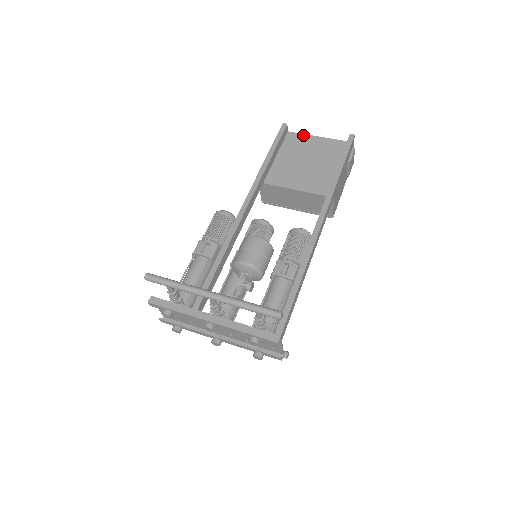
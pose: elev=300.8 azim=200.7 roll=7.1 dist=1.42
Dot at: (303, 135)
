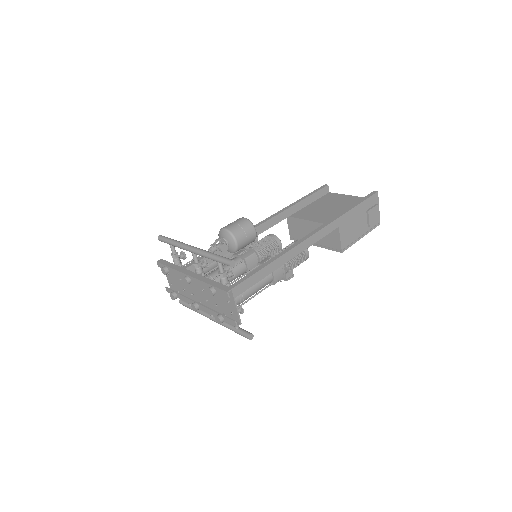
Dot at: (340, 194)
